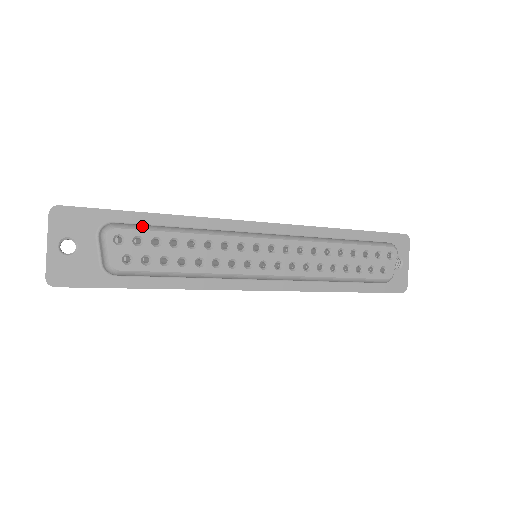
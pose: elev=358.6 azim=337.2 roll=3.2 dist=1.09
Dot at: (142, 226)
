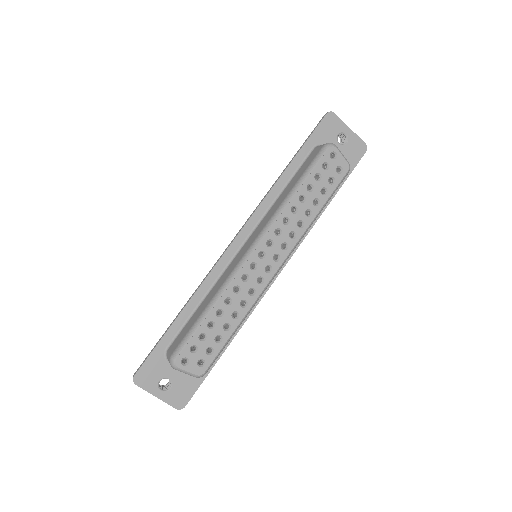
Dot at: (185, 340)
